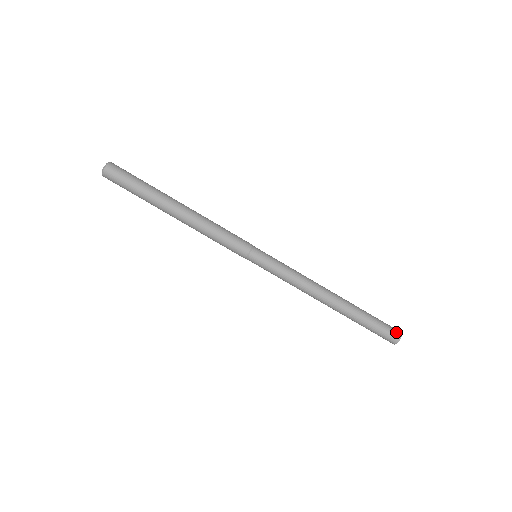
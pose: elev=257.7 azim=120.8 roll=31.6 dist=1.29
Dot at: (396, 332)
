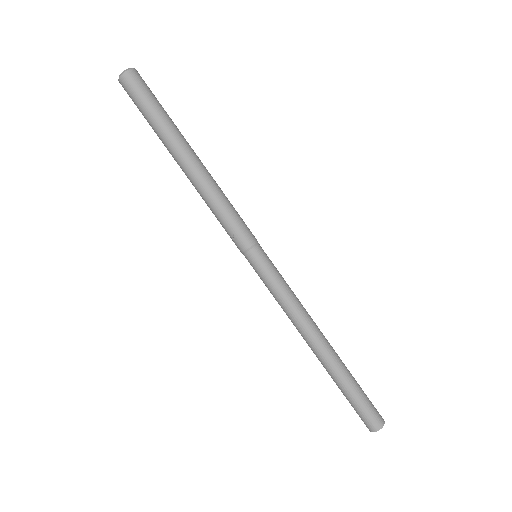
Dot at: (379, 419)
